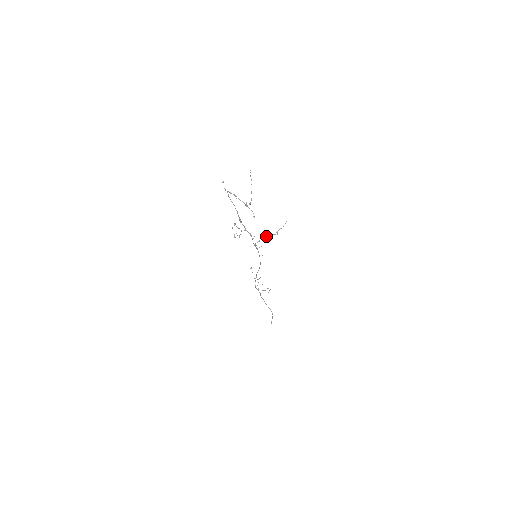
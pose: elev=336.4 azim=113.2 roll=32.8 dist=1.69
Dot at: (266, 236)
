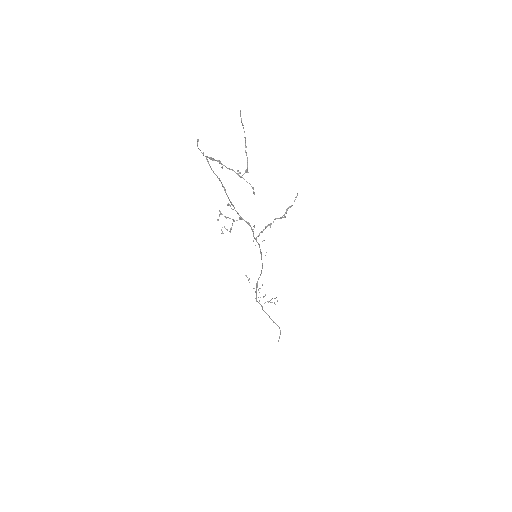
Dot at: occluded
